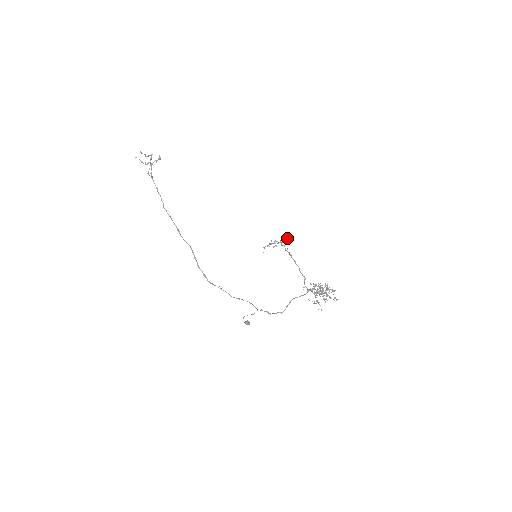
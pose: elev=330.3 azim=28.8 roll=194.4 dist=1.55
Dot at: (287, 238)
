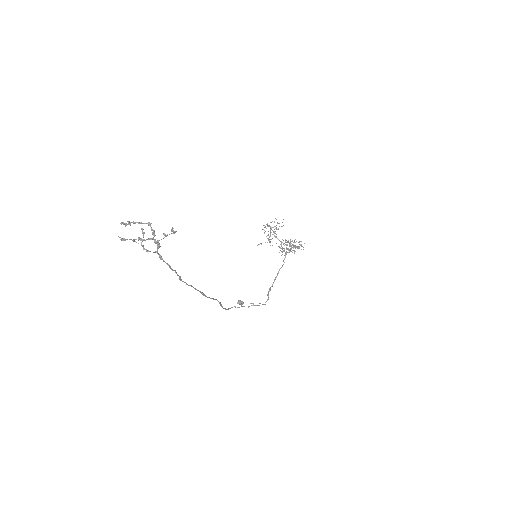
Dot at: occluded
